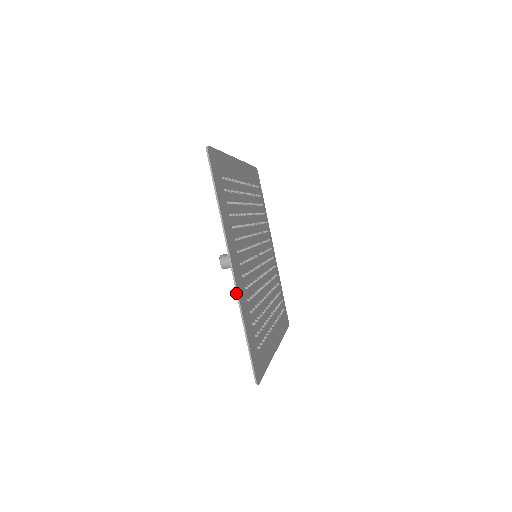
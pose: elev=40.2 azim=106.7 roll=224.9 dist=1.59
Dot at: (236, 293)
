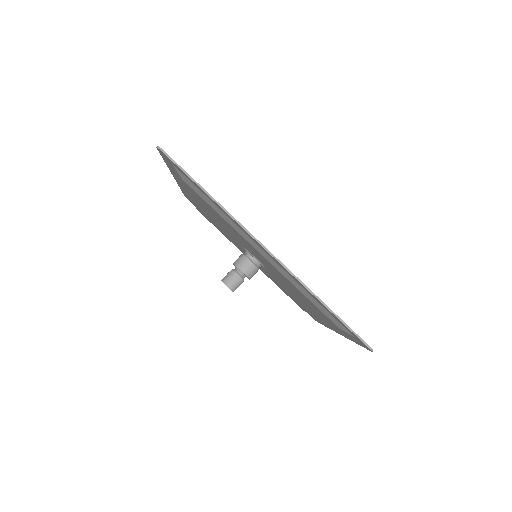
Dot at: (171, 172)
